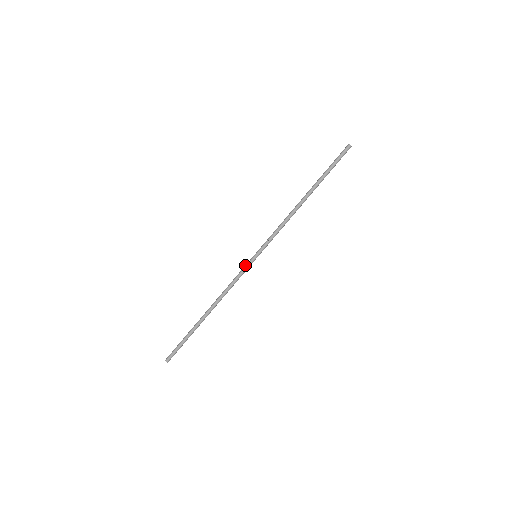
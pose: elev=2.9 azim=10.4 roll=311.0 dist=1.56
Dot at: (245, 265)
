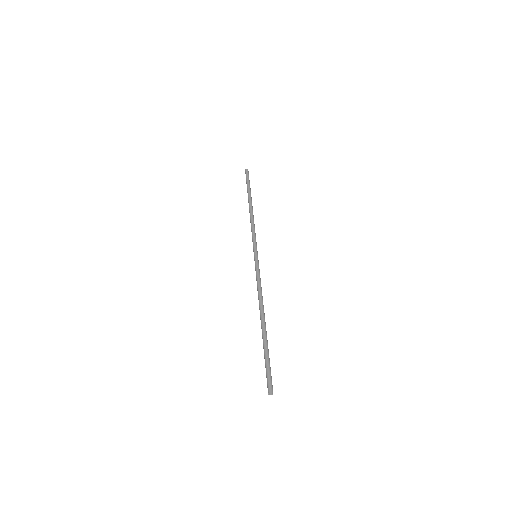
Dot at: (256, 265)
